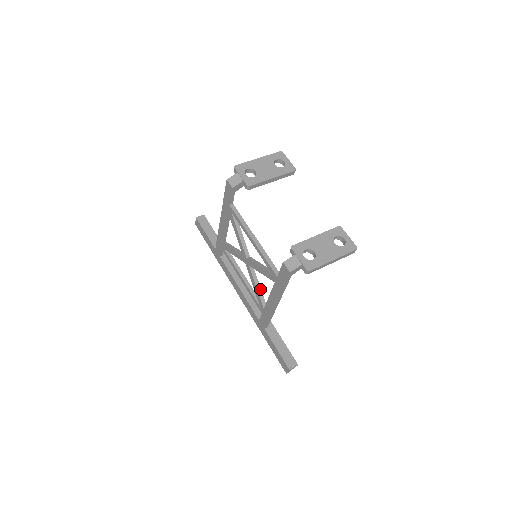
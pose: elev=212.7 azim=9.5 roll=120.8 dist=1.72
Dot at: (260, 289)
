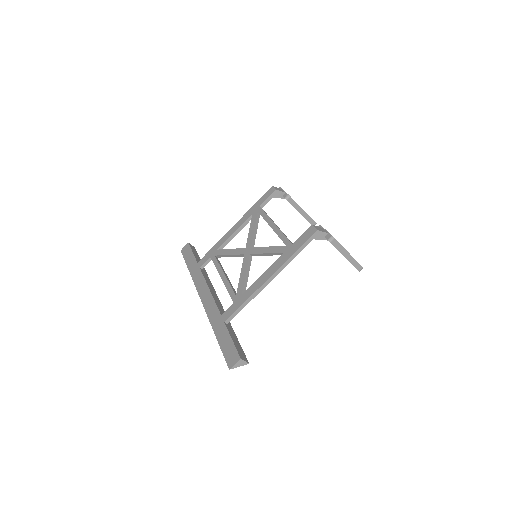
Dot at: (247, 278)
